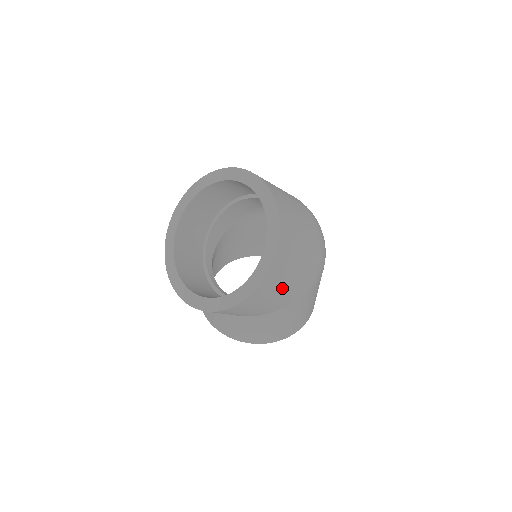
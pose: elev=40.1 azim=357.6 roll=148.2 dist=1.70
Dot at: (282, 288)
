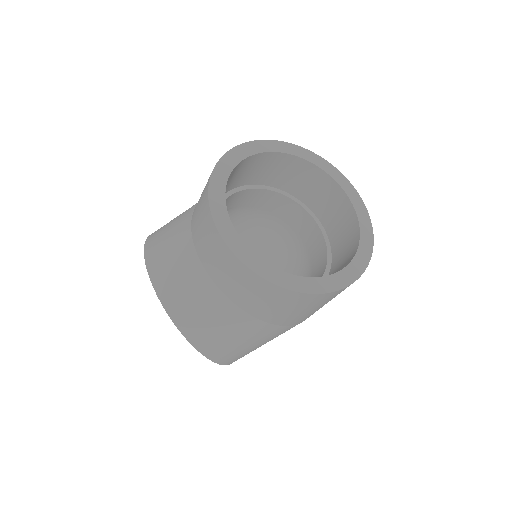
Dot at: (326, 303)
